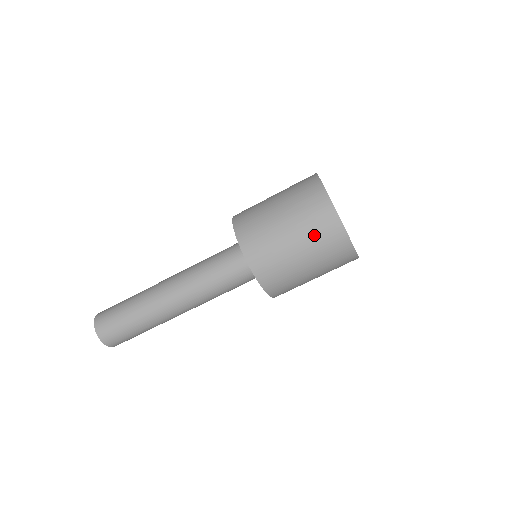
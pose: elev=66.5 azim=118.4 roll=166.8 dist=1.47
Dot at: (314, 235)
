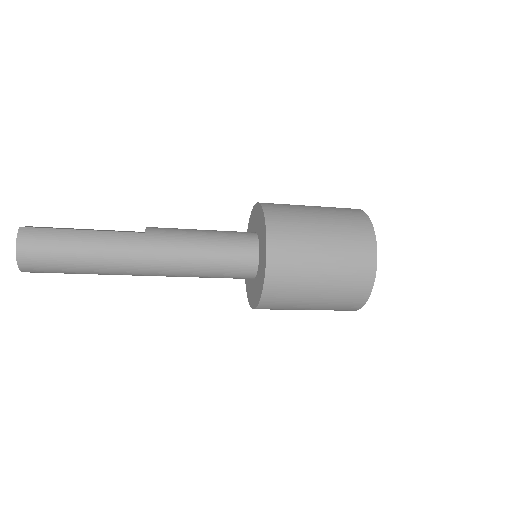
Dot at: occluded
